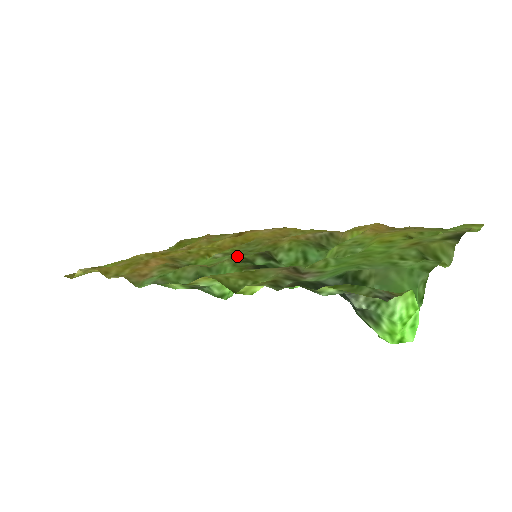
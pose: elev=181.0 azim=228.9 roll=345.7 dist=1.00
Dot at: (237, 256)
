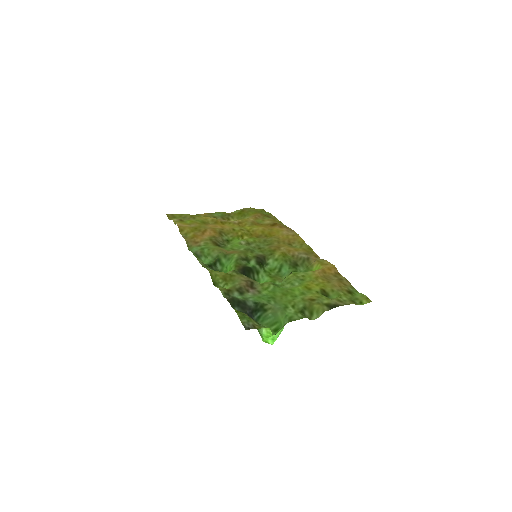
Dot at: (247, 251)
